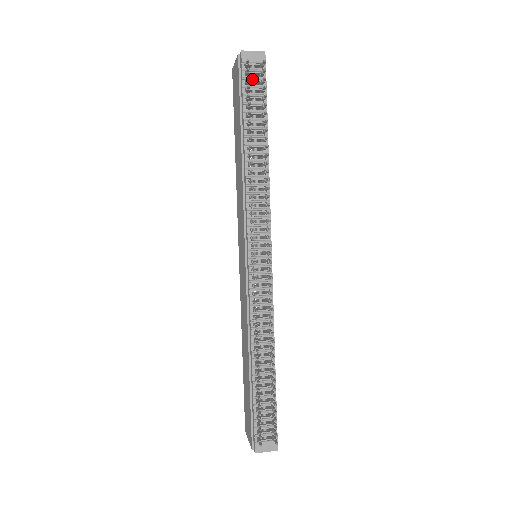
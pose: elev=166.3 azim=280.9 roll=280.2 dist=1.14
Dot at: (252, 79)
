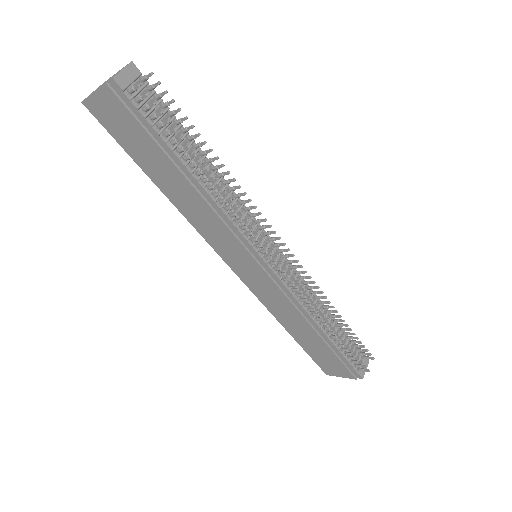
Dot at: (145, 102)
